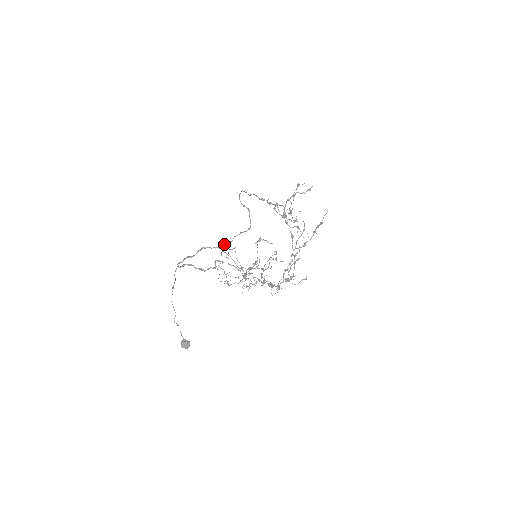
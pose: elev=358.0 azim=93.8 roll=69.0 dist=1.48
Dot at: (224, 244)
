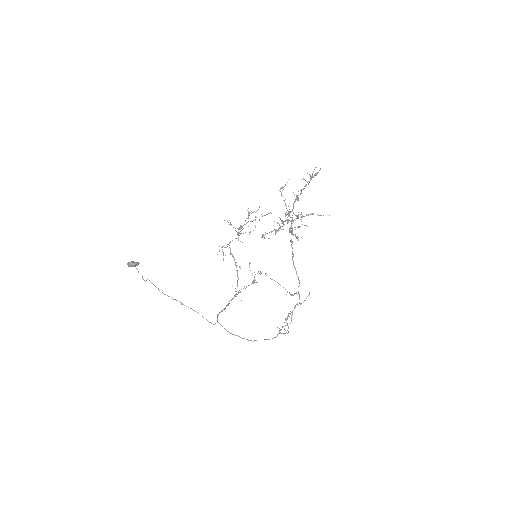
Dot at: occluded
